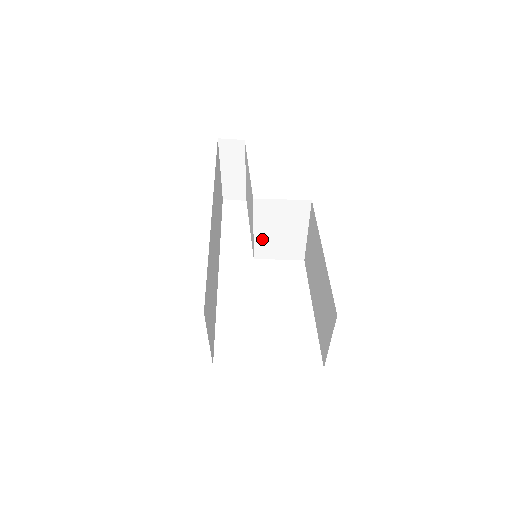
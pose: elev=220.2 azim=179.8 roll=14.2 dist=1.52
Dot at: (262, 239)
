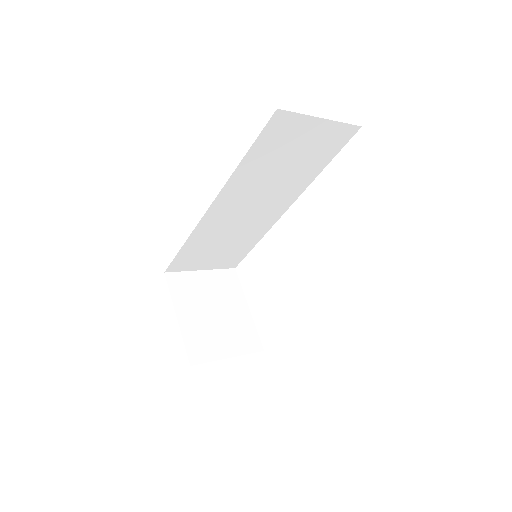
Dot at: occluded
